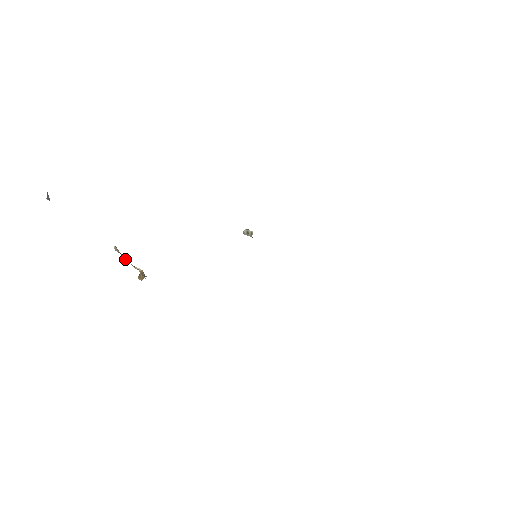
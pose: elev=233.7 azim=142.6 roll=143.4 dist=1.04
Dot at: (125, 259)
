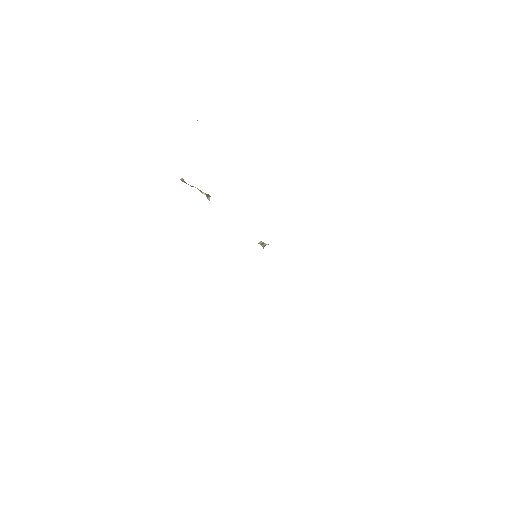
Dot at: (191, 186)
